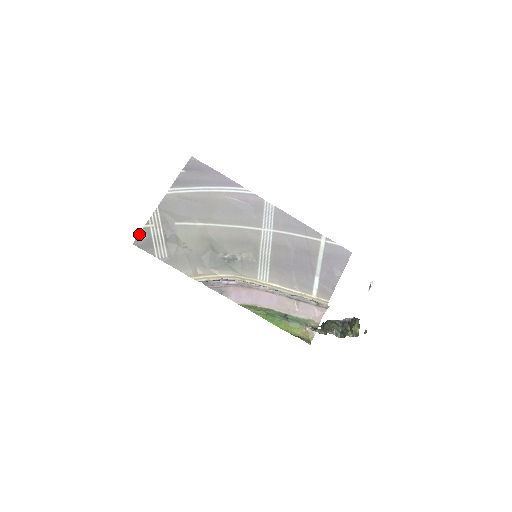
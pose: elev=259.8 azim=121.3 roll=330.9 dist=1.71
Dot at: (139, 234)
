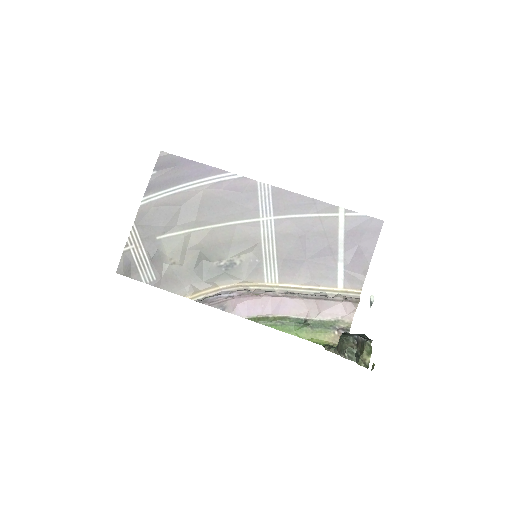
Dot at: (120, 260)
